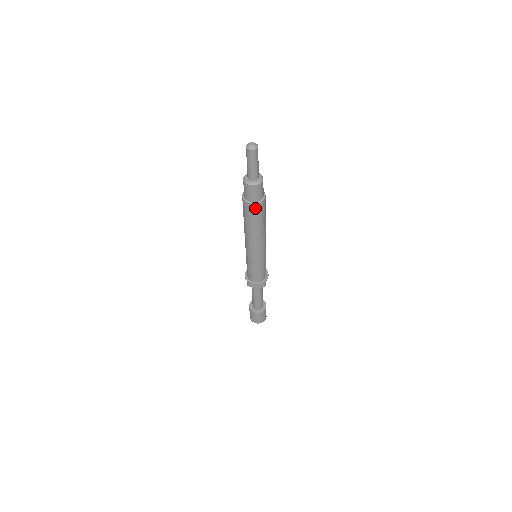
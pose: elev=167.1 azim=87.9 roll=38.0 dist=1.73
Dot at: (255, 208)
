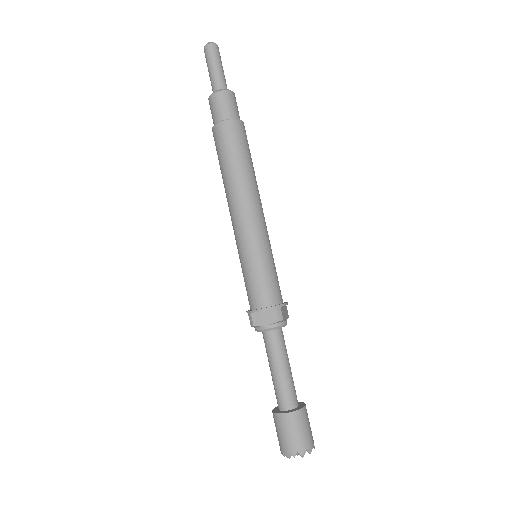
Dot at: (226, 129)
